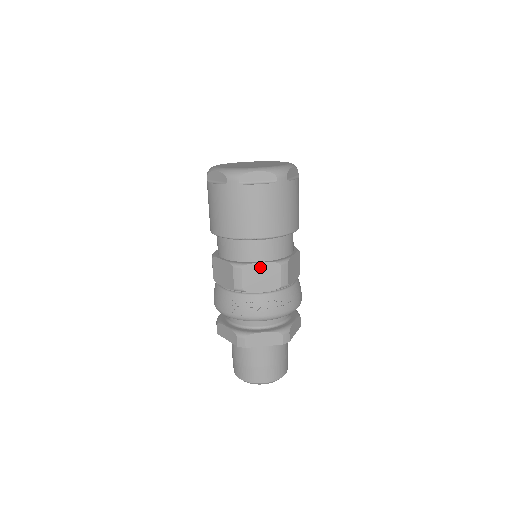
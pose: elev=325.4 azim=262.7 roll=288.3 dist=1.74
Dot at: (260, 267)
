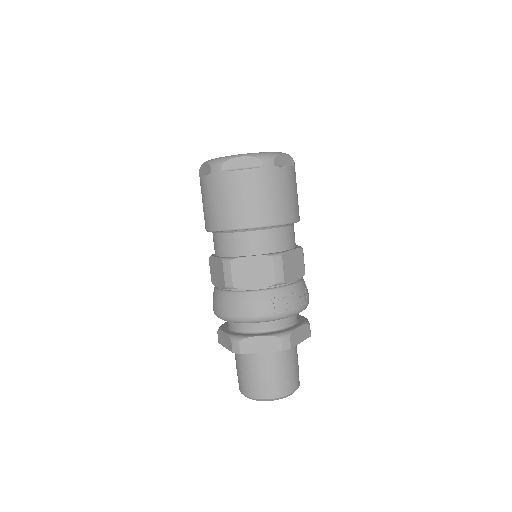
Dot at: (292, 254)
